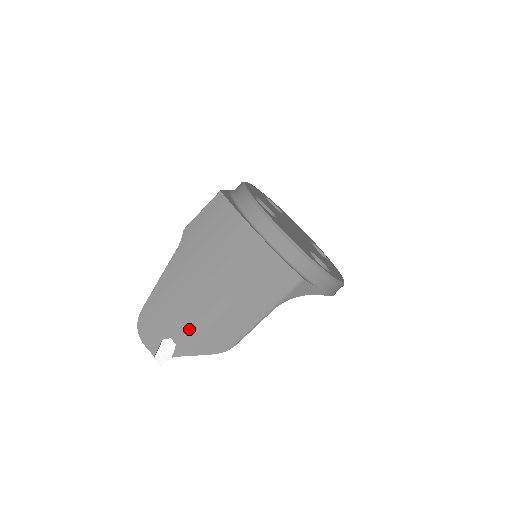
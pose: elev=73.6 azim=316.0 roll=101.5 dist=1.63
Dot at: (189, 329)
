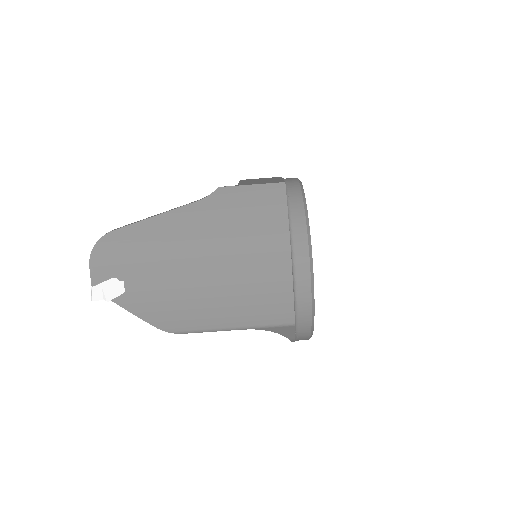
Dot at: (151, 288)
